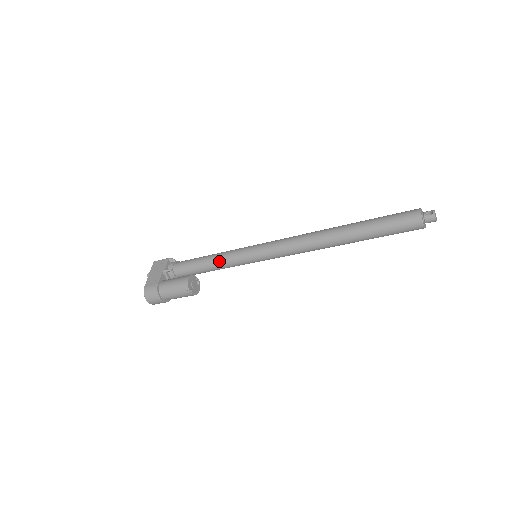
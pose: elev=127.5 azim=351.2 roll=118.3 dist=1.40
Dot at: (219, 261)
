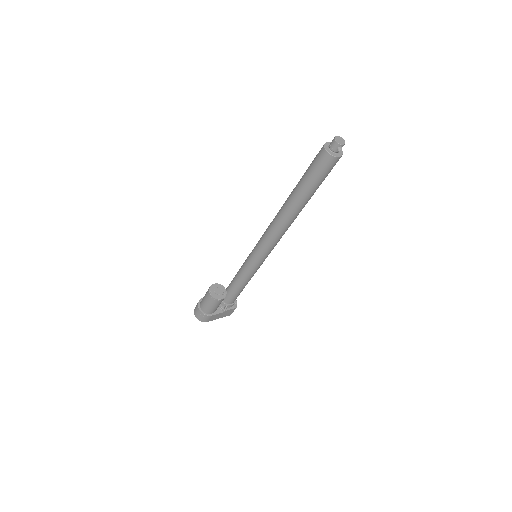
Dot at: (239, 270)
